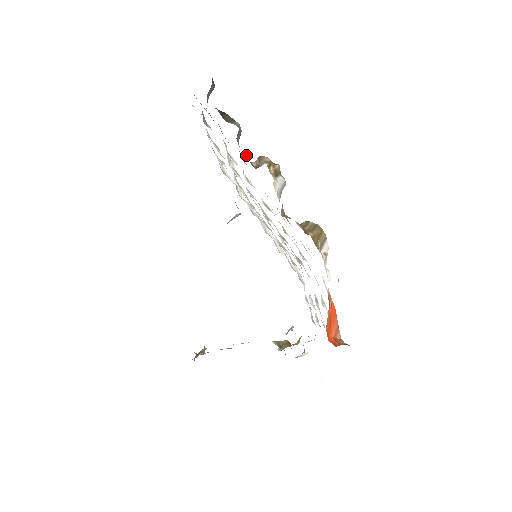
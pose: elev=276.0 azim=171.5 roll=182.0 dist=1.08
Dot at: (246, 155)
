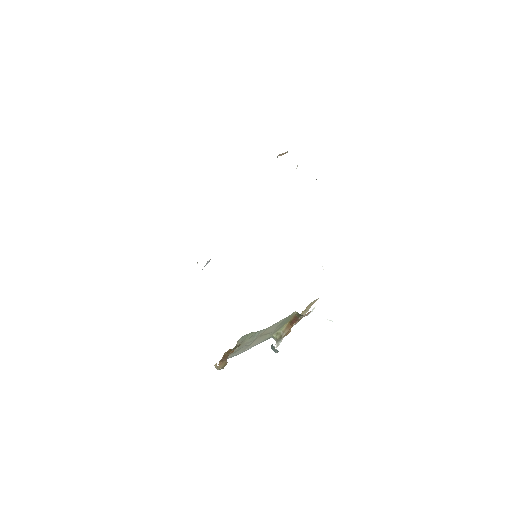
Dot at: occluded
